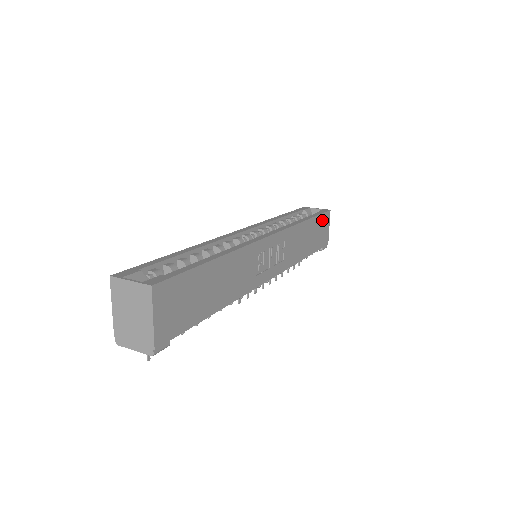
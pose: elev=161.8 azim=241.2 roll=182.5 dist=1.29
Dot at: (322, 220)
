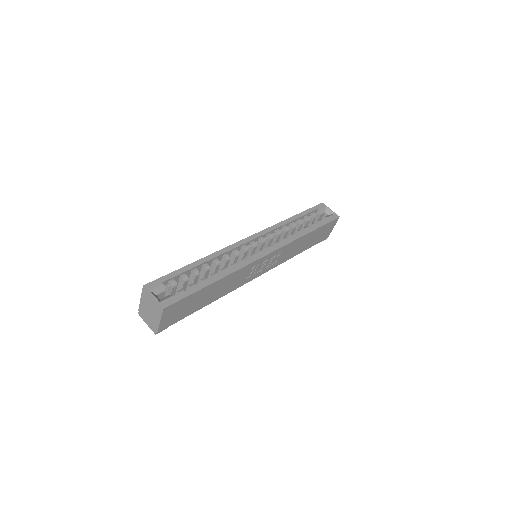
Dot at: (327, 226)
